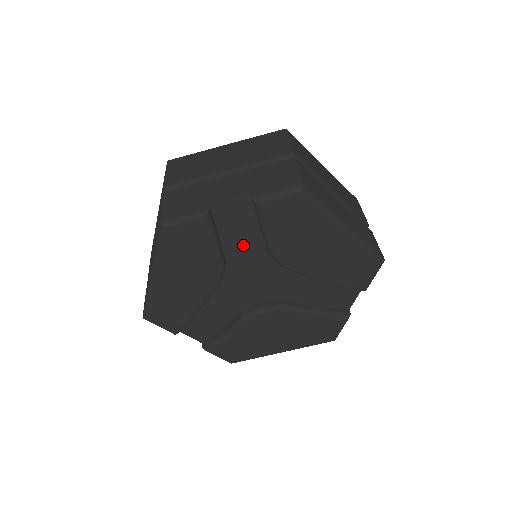
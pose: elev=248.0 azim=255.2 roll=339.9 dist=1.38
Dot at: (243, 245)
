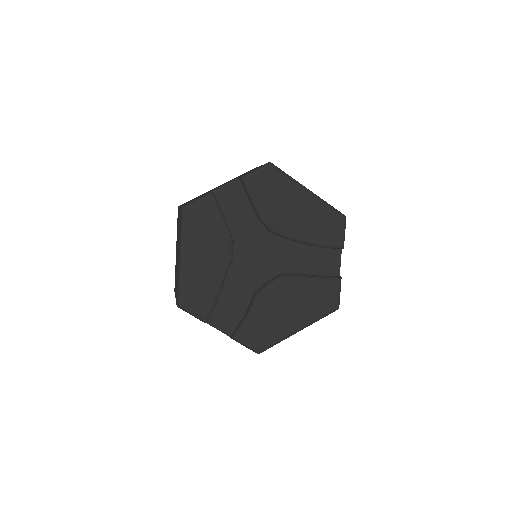
Dot at: (242, 222)
